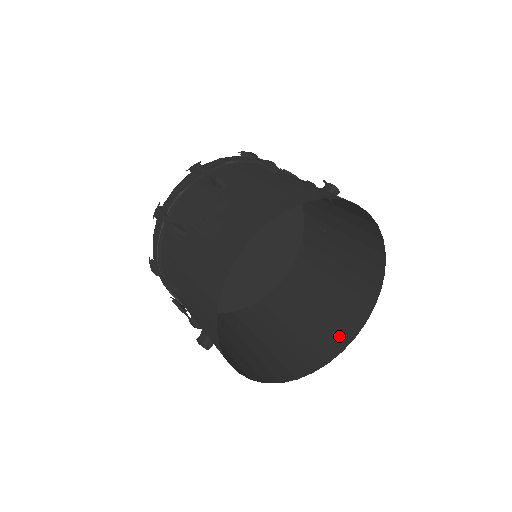
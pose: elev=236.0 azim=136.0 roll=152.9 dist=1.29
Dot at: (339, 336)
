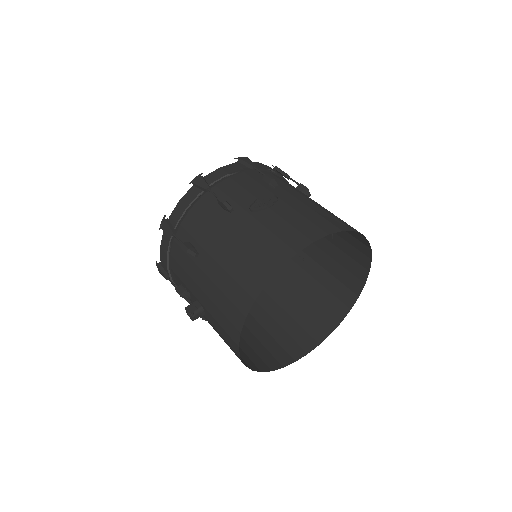
Dot at: (294, 348)
